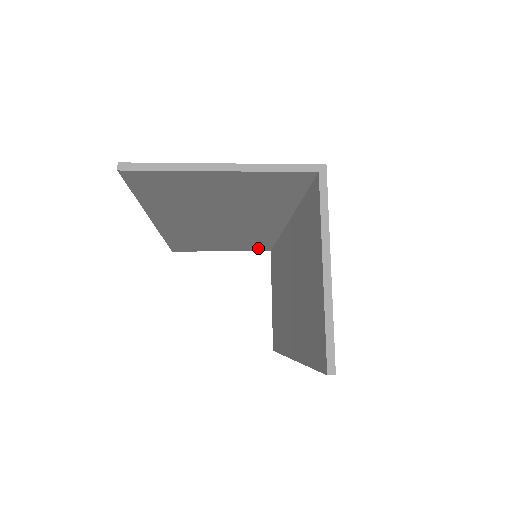
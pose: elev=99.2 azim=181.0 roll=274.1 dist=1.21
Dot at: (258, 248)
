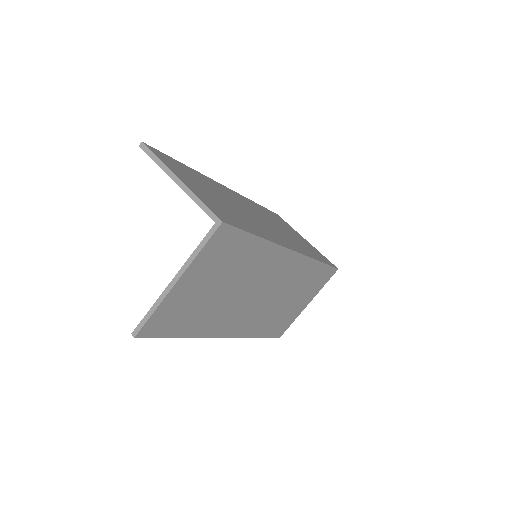
Dot at: occluded
